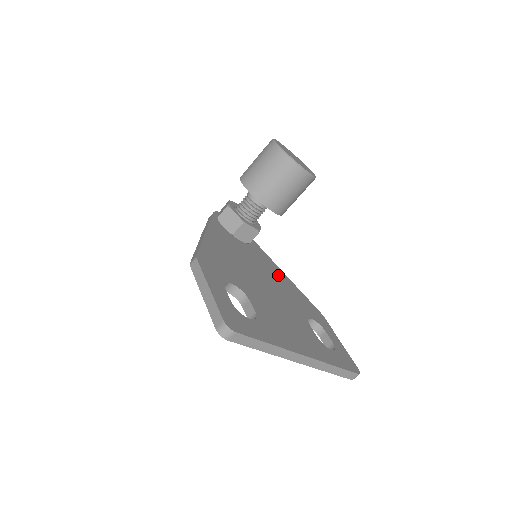
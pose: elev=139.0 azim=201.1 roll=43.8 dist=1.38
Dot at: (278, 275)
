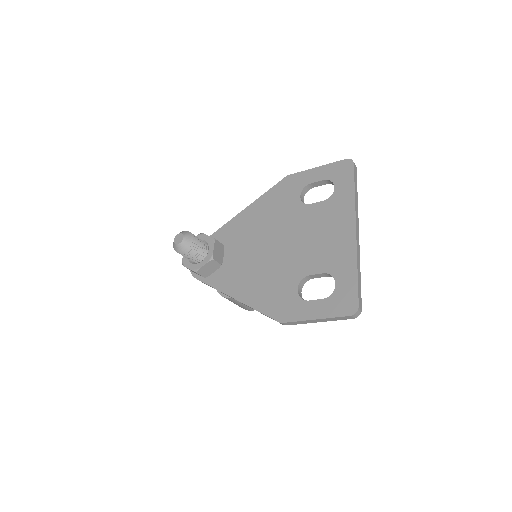
Dot at: occluded
